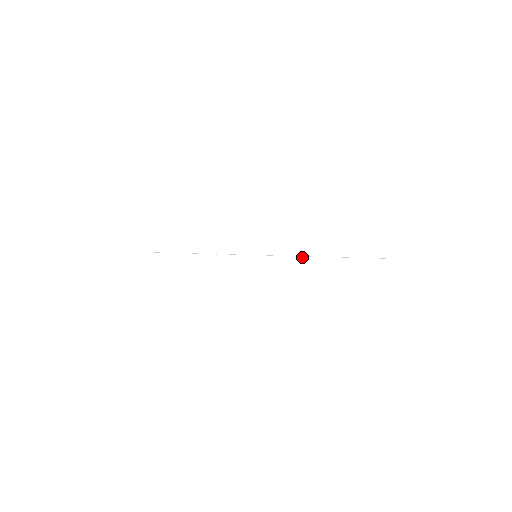
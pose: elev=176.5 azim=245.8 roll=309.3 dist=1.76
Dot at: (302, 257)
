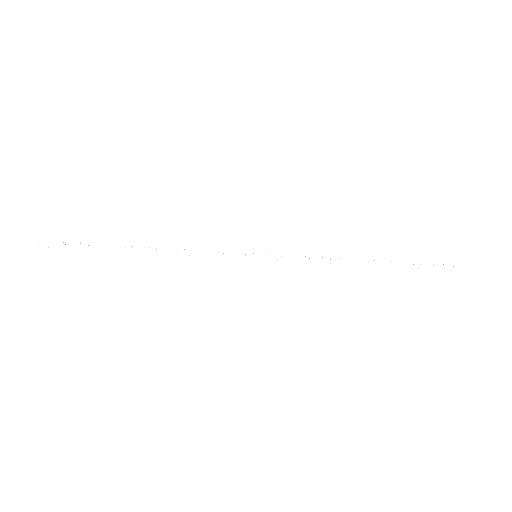
Dot at: (339, 259)
